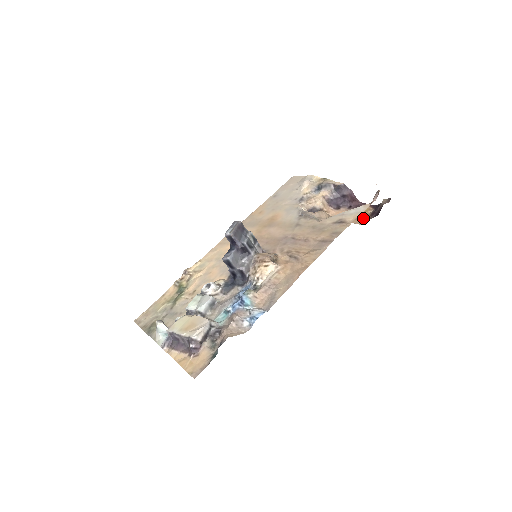
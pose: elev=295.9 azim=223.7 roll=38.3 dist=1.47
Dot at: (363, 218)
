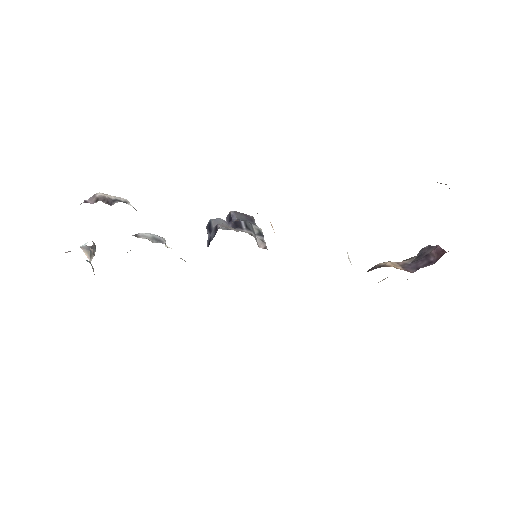
Dot at: occluded
